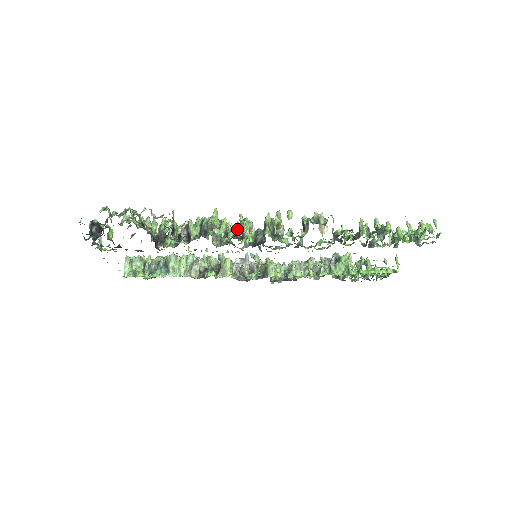
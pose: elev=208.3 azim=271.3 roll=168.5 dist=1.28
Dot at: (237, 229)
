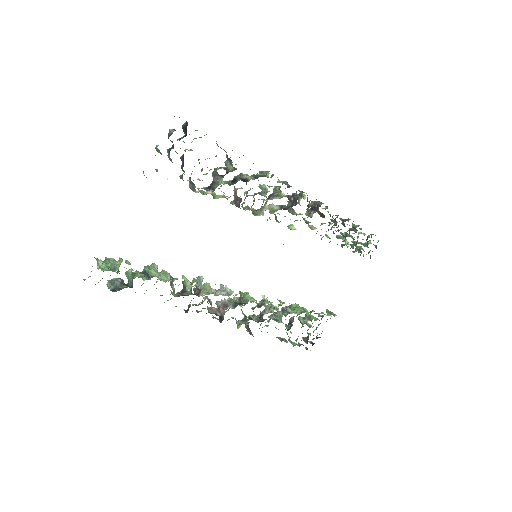
Dot at: (279, 186)
